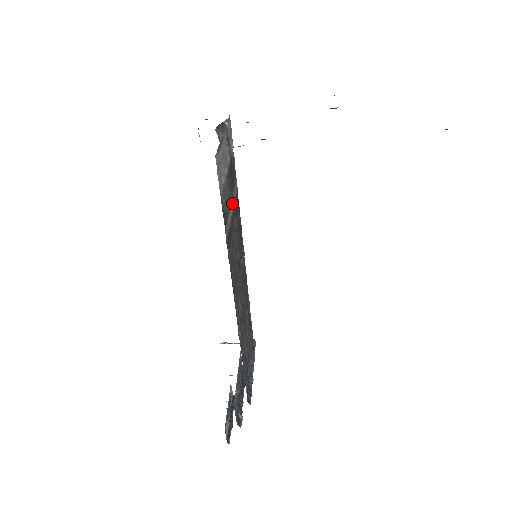
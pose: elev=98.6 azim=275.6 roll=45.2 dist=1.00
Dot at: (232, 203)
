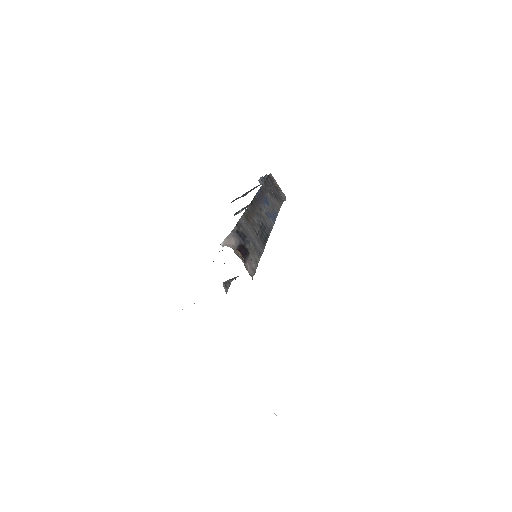
Dot at: occluded
